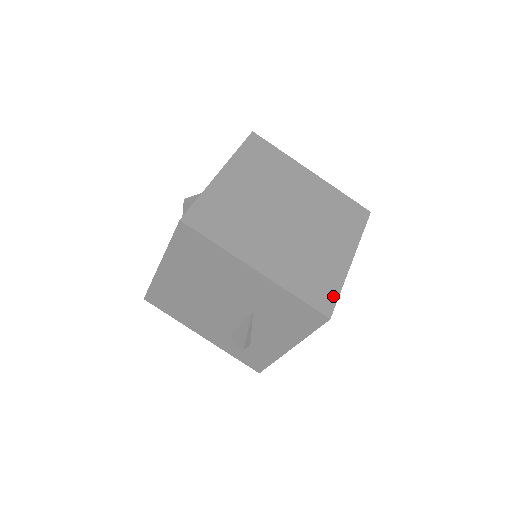
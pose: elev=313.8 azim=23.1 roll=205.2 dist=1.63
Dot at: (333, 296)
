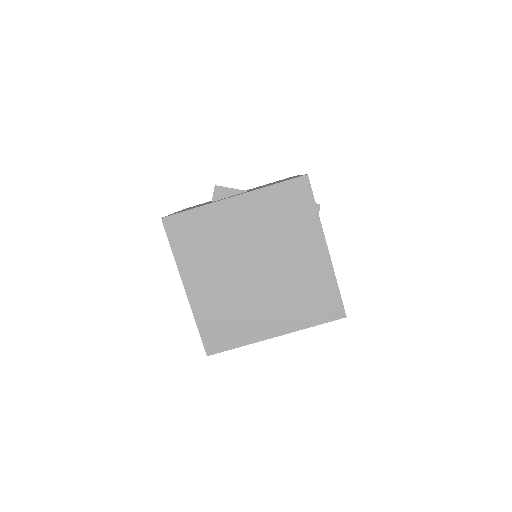
Dot at: (227, 346)
